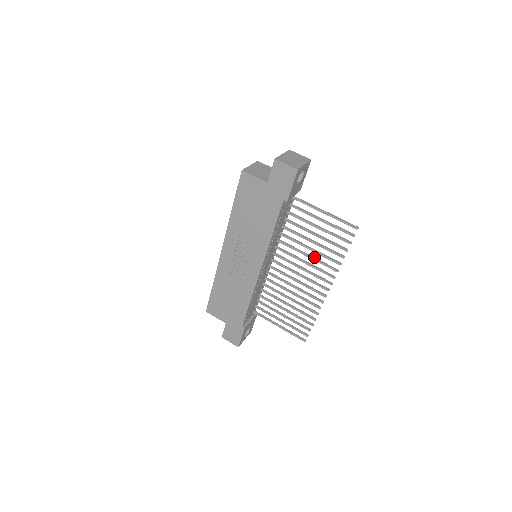
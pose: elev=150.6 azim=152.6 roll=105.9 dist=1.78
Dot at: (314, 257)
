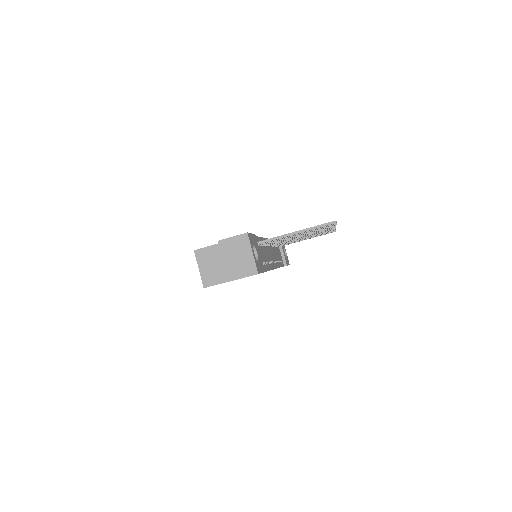
Dot at: occluded
